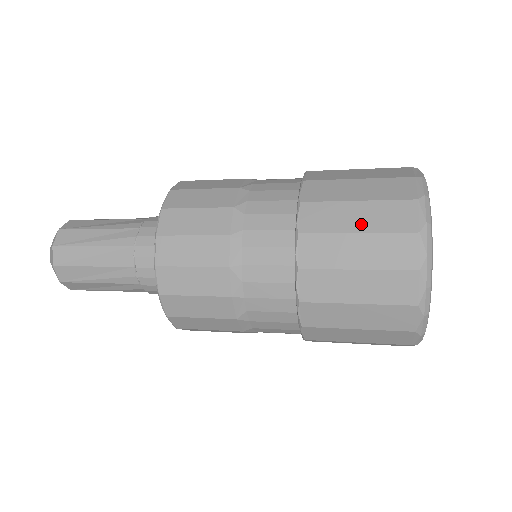
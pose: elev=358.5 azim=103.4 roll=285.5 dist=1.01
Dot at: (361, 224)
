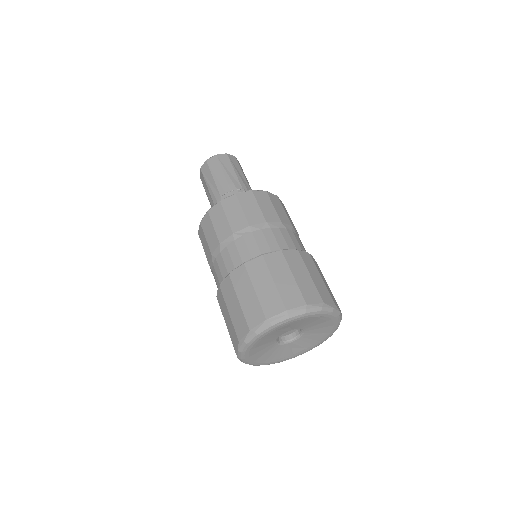
Dot at: (232, 311)
